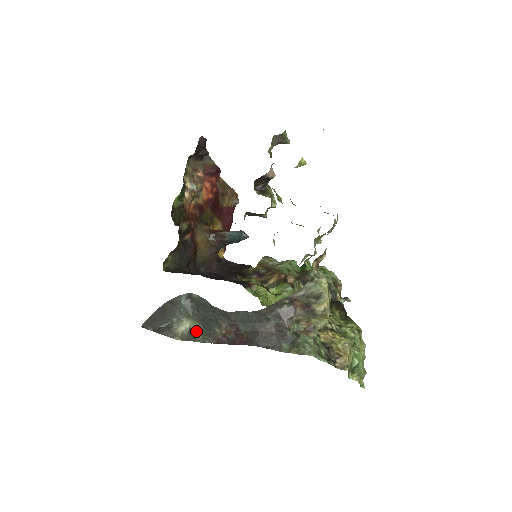
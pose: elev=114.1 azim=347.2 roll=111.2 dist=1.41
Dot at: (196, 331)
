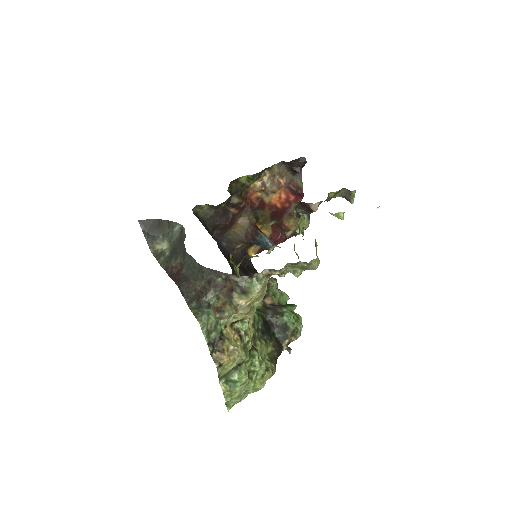
Dot at: (164, 254)
